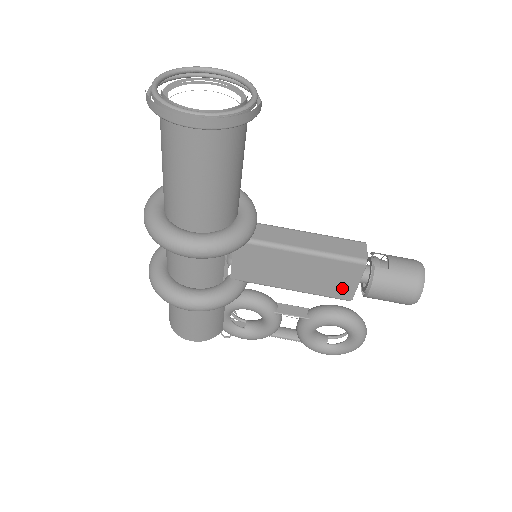
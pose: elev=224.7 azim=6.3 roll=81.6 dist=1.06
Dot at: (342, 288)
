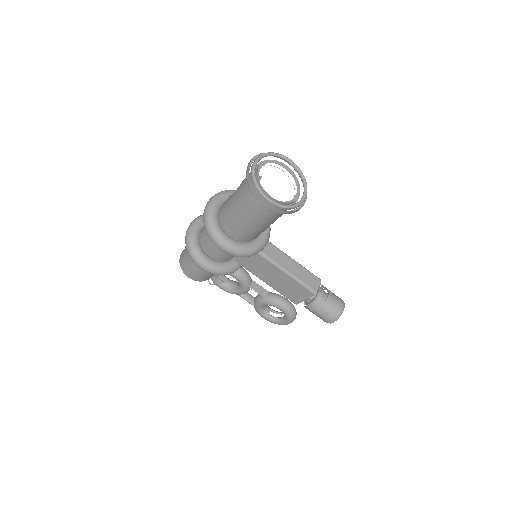
Dot at: (295, 297)
